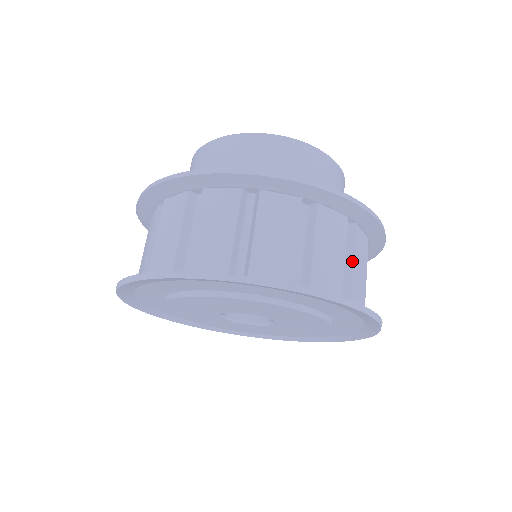
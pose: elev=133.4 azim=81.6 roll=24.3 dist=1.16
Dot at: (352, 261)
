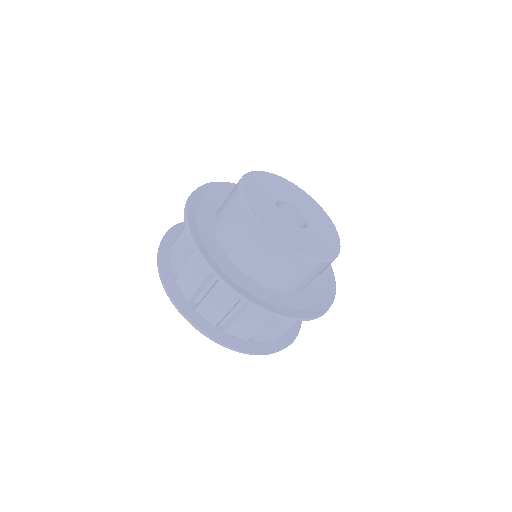
Dot at: (270, 326)
